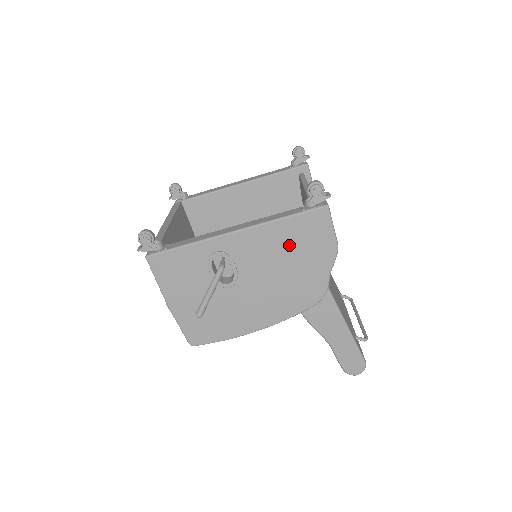
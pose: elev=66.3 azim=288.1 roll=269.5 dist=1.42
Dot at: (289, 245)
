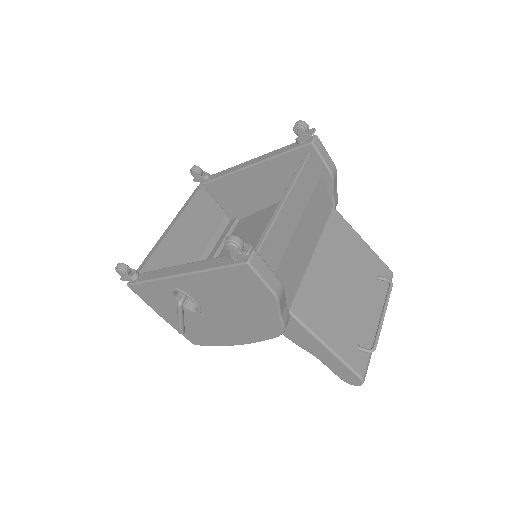
Dot at: (229, 290)
